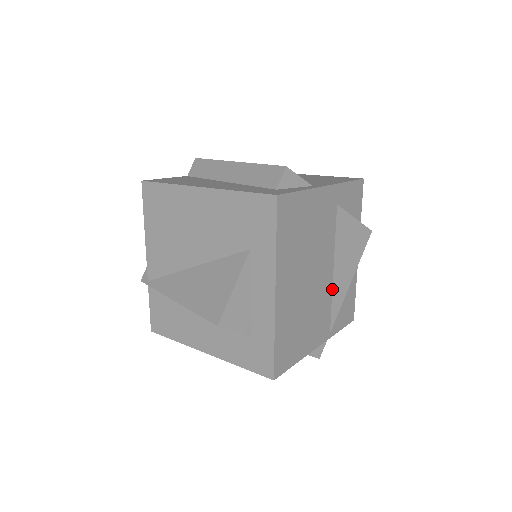
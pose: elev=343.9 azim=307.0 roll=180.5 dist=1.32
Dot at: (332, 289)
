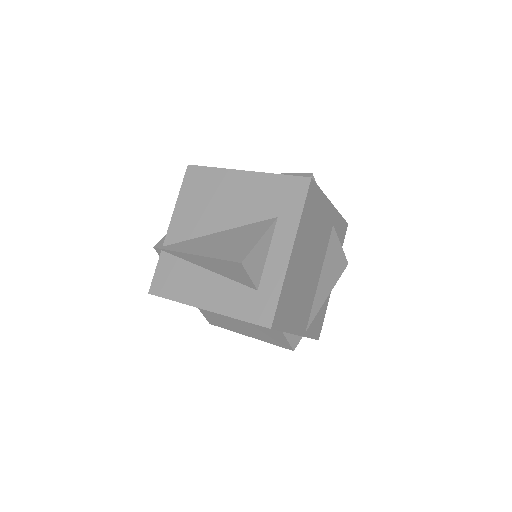
Dot at: (315, 292)
